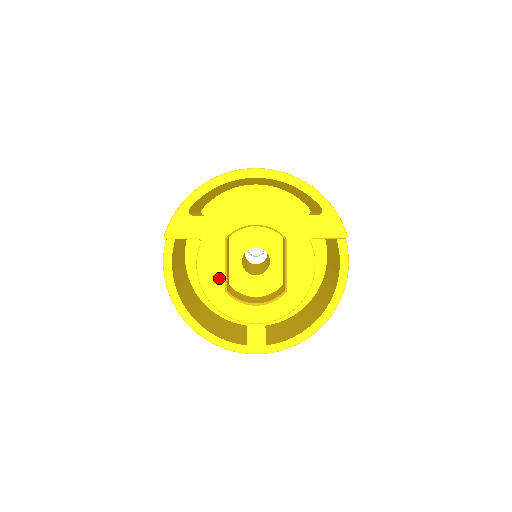
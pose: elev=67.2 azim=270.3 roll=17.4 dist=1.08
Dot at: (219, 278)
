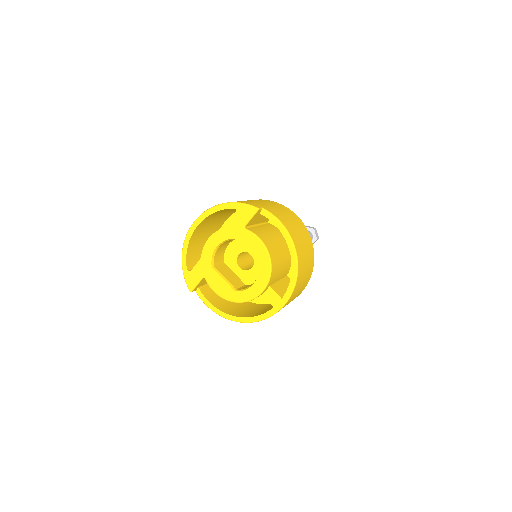
Dot at: (226, 287)
